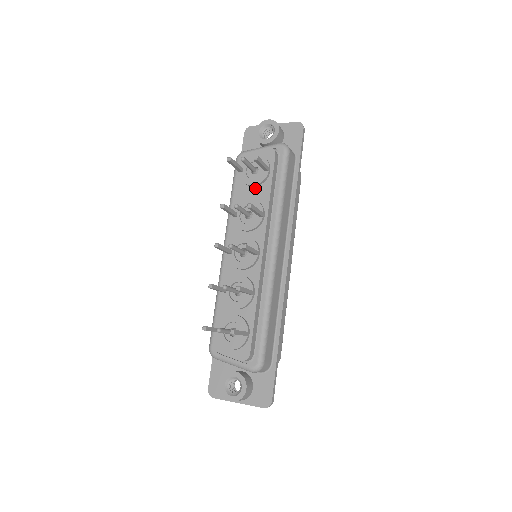
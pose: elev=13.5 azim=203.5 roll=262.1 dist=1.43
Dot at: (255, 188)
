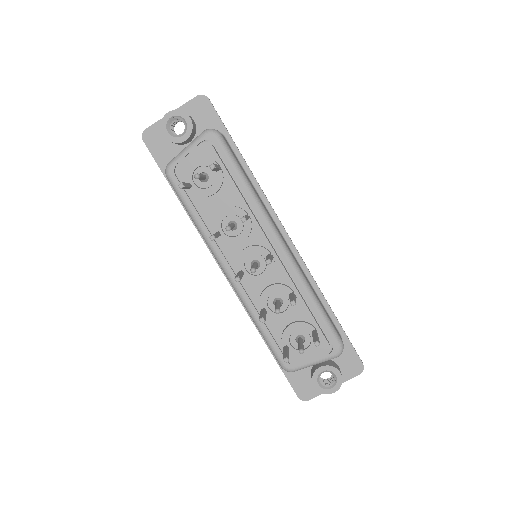
Dot at: (217, 195)
